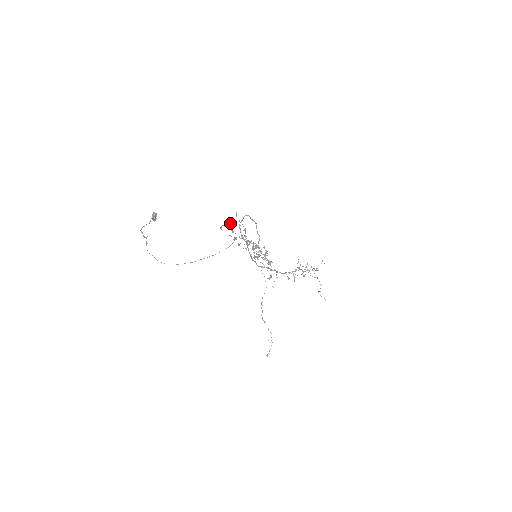
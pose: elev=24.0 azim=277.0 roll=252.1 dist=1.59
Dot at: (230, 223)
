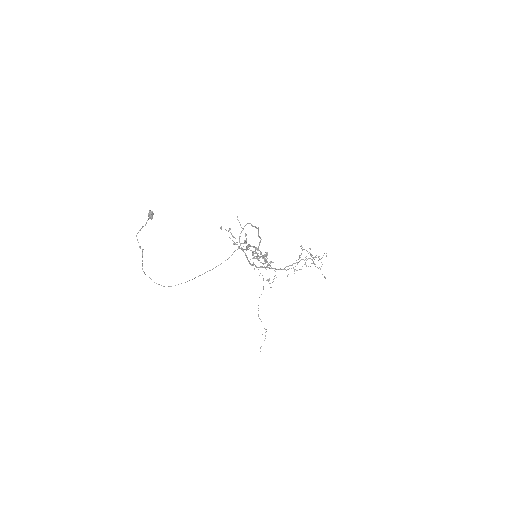
Dot at: occluded
